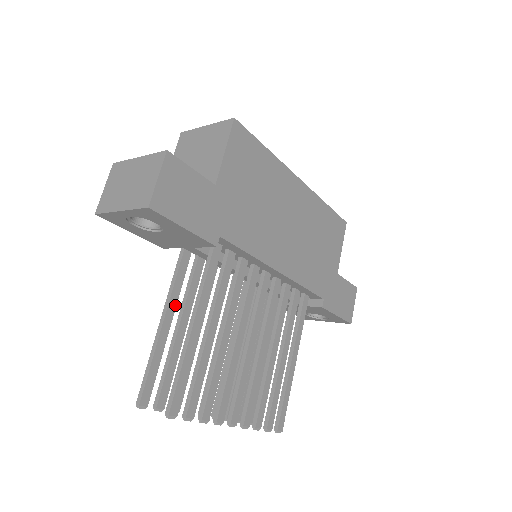
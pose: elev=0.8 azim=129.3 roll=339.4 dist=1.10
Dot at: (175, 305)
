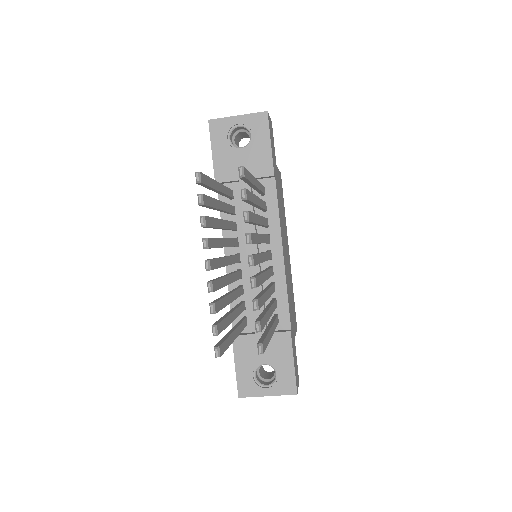
Dot at: (223, 192)
